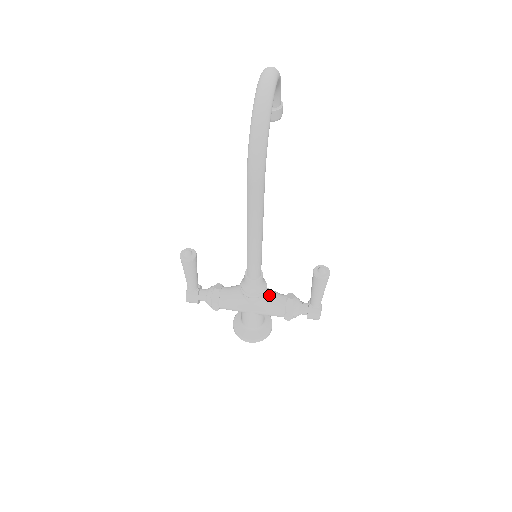
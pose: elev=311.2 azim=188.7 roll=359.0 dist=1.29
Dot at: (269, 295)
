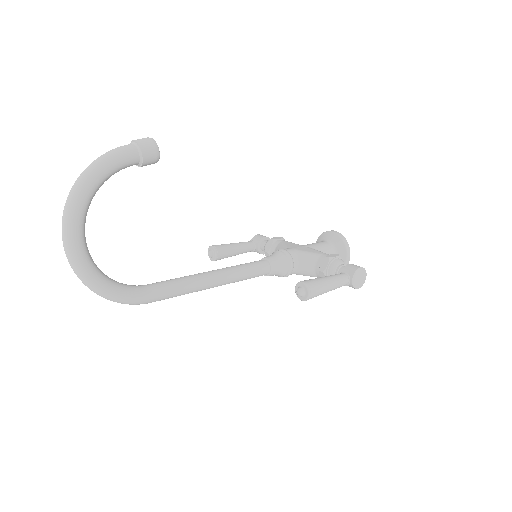
Dot at: (301, 268)
